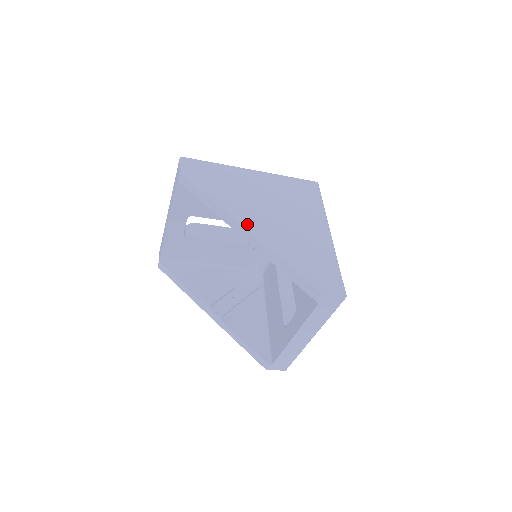
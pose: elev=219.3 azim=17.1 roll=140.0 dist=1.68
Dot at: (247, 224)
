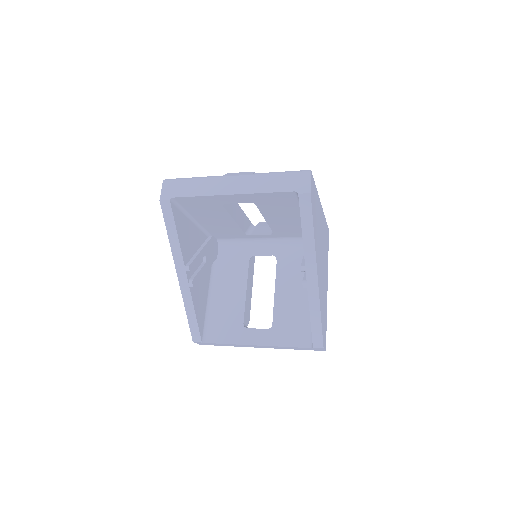
Dot at: (318, 270)
